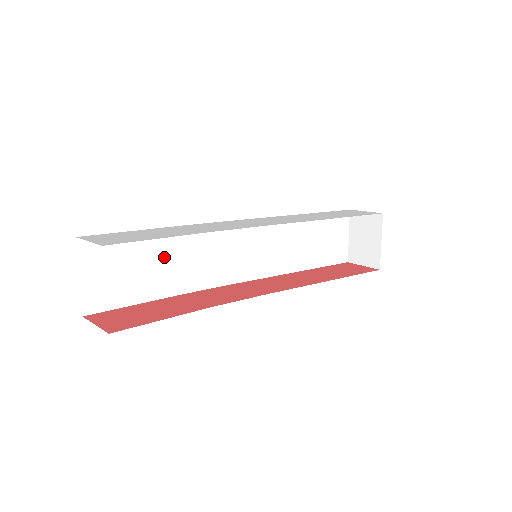
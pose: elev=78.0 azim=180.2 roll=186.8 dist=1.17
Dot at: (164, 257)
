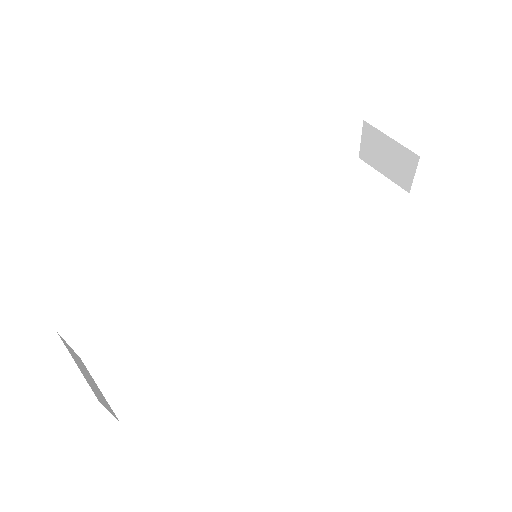
Dot at: (177, 326)
